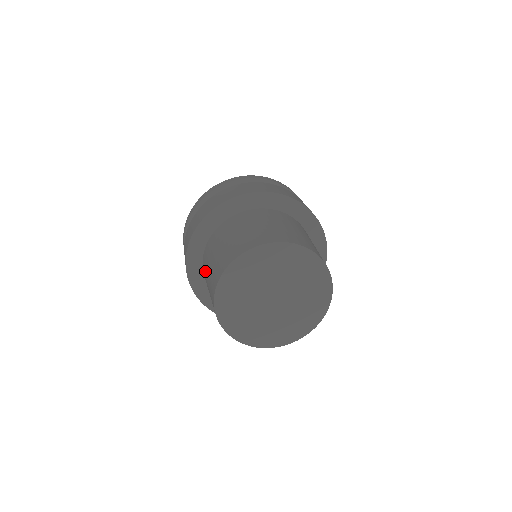
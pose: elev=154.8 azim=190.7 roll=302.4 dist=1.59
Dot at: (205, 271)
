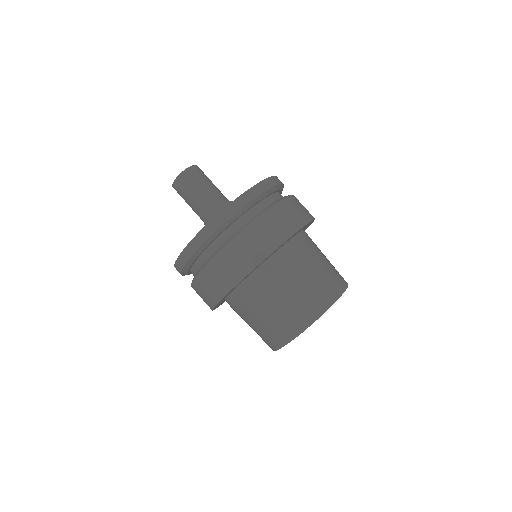
Dot at: (257, 298)
